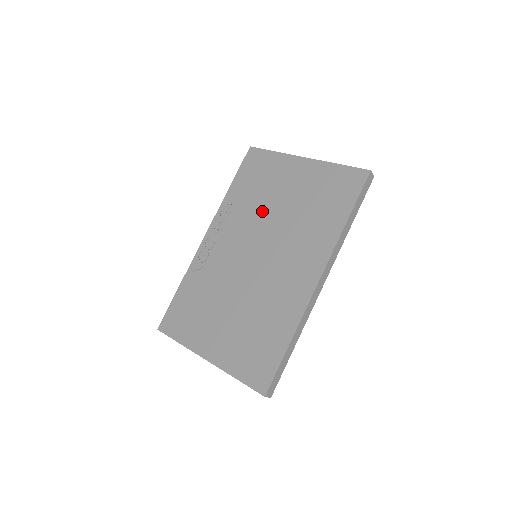
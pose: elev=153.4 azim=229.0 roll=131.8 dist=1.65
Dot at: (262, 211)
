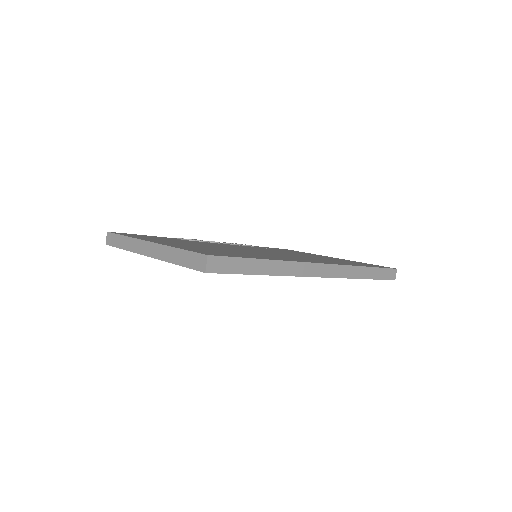
Dot at: occluded
